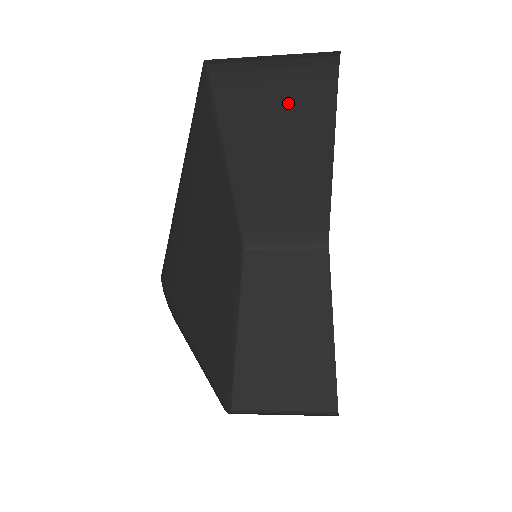
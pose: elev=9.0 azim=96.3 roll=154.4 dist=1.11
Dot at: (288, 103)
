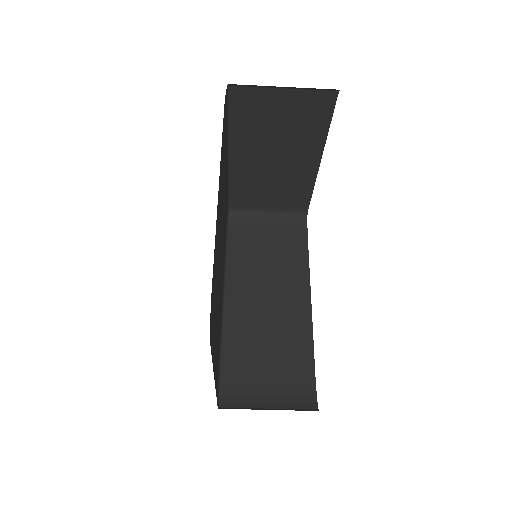
Dot at: (276, 248)
